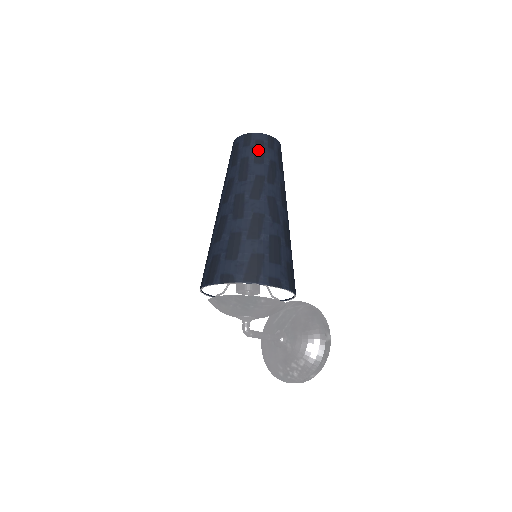
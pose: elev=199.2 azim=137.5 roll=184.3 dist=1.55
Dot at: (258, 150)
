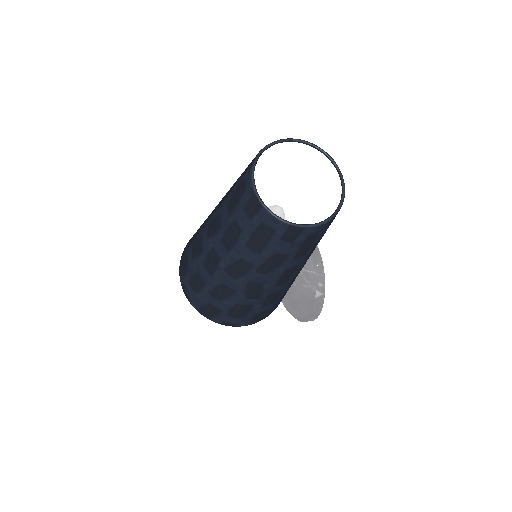
Dot at: (259, 236)
